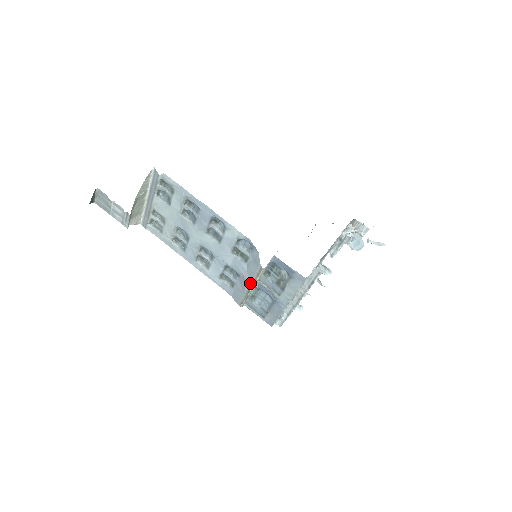
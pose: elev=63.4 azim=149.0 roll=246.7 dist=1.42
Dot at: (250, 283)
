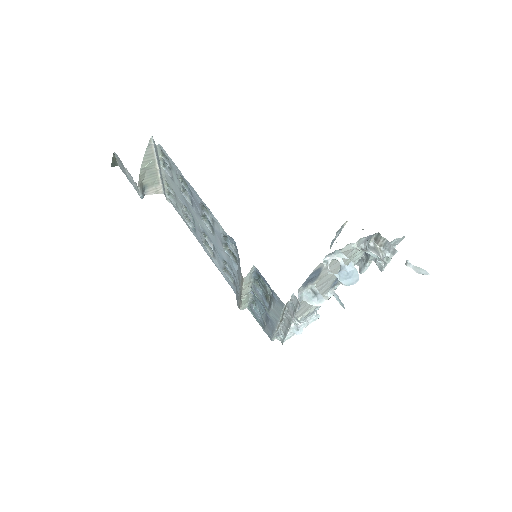
Dot at: (239, 289)
